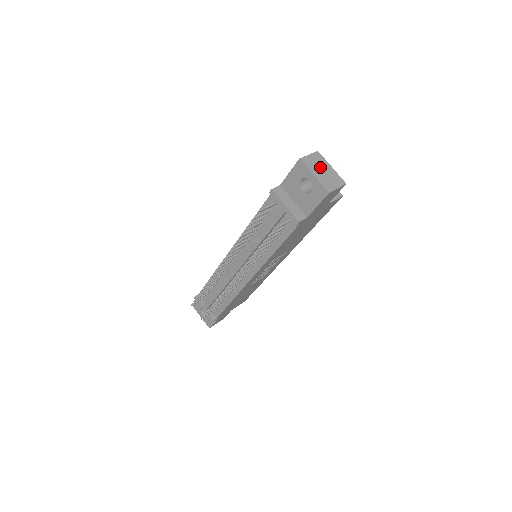
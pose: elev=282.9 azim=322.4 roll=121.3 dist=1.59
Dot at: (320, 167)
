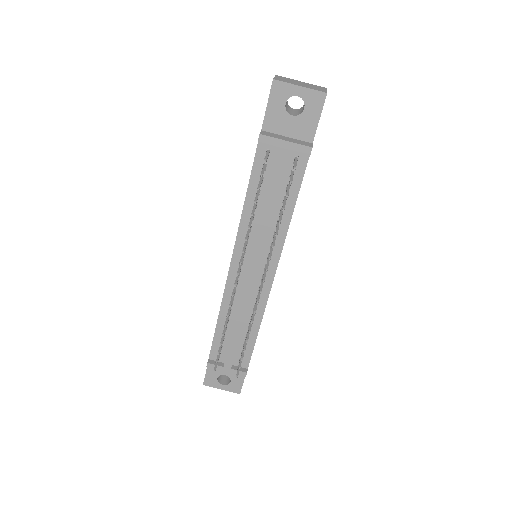
Dot at: (294, 82)
